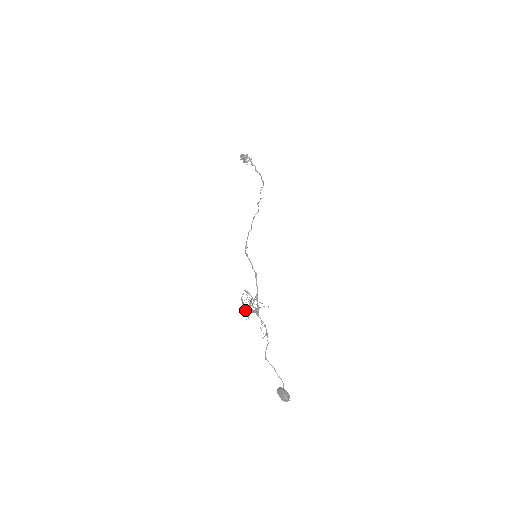
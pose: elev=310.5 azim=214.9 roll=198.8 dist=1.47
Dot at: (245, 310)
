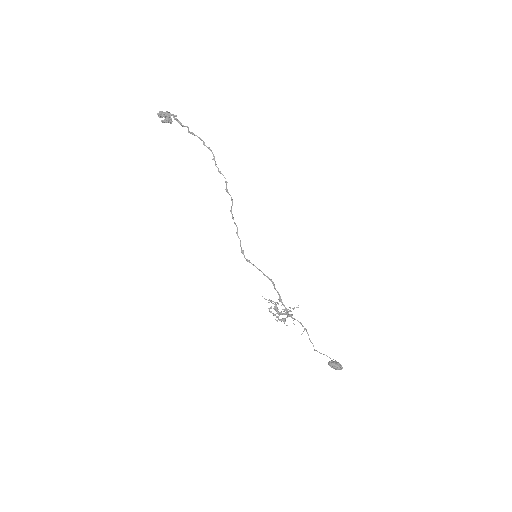
Dot at: occluded
